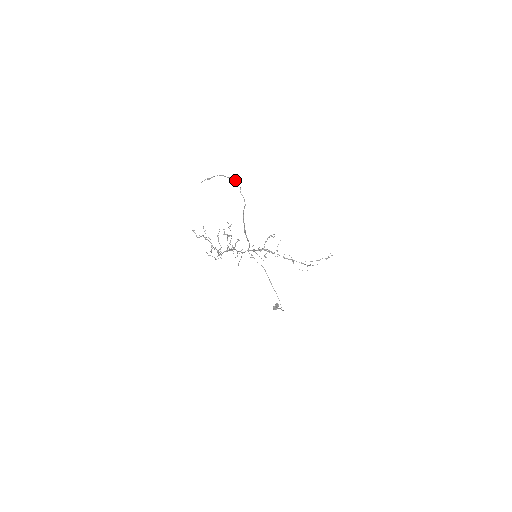
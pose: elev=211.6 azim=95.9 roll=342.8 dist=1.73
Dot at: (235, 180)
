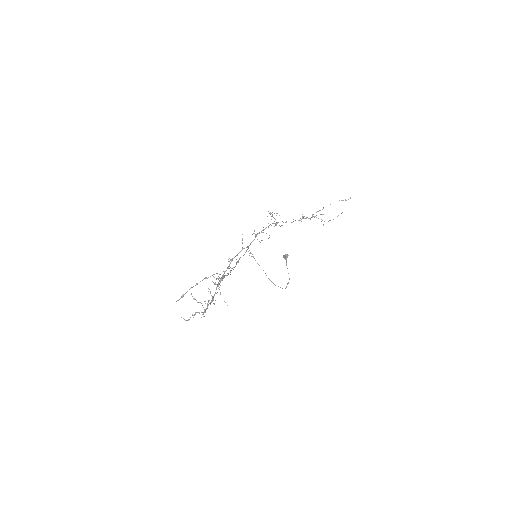
Dot at: (212, 275)
